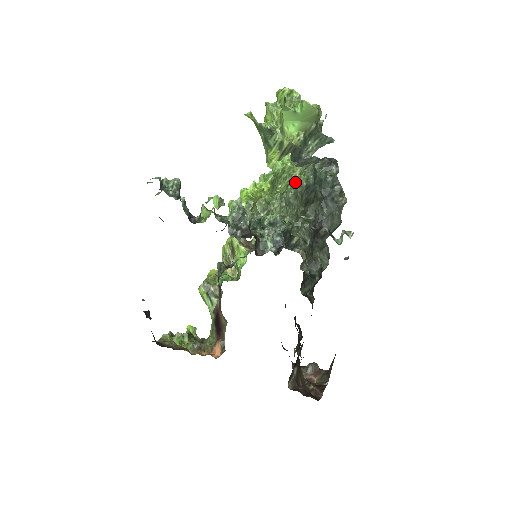
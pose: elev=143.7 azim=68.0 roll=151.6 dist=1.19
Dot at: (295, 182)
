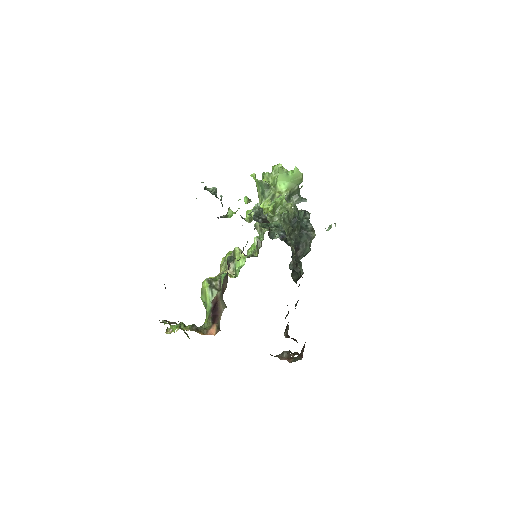
Dot at: (288, 211)
